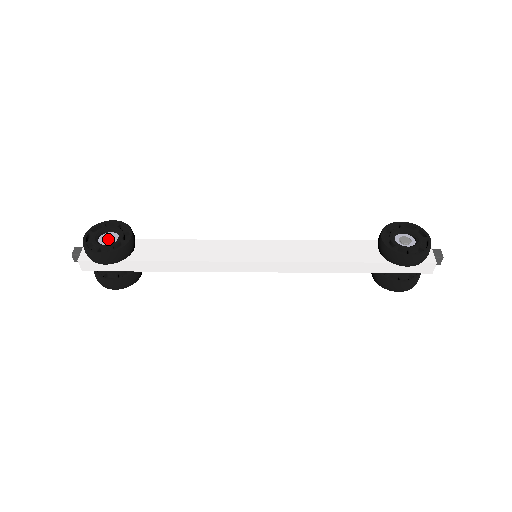
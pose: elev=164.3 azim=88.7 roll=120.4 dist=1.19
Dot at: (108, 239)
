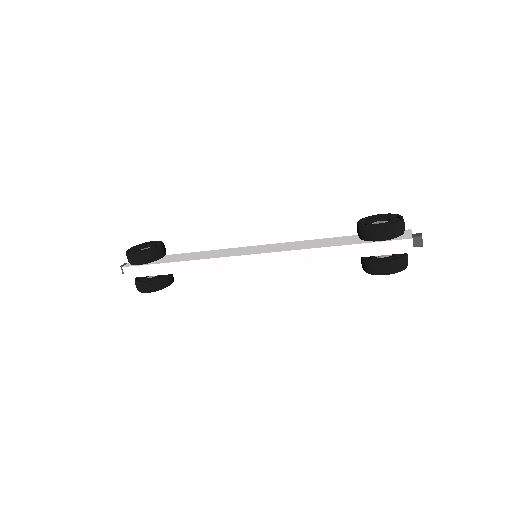
Dot at: occluded
